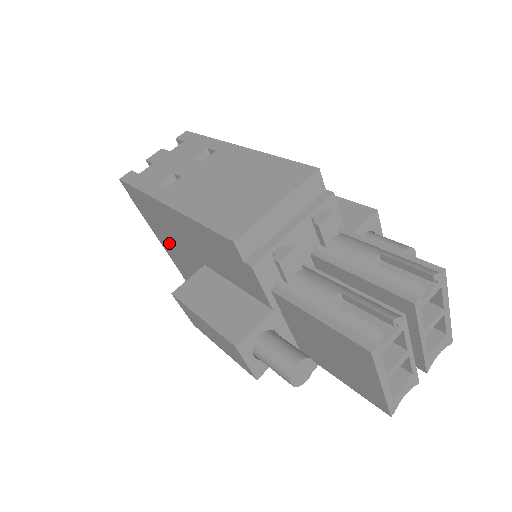
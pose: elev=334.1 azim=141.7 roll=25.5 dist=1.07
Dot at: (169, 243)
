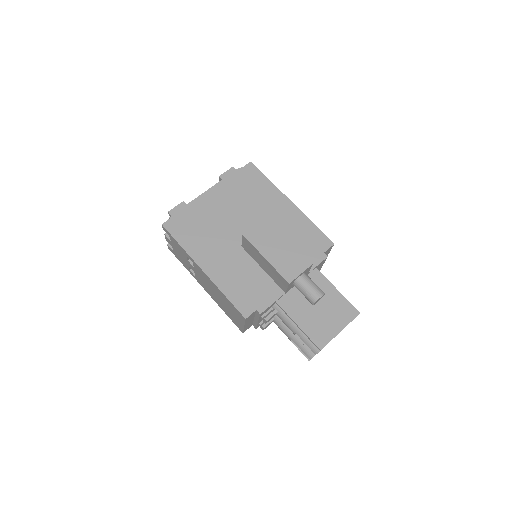
Dot at: occluded
